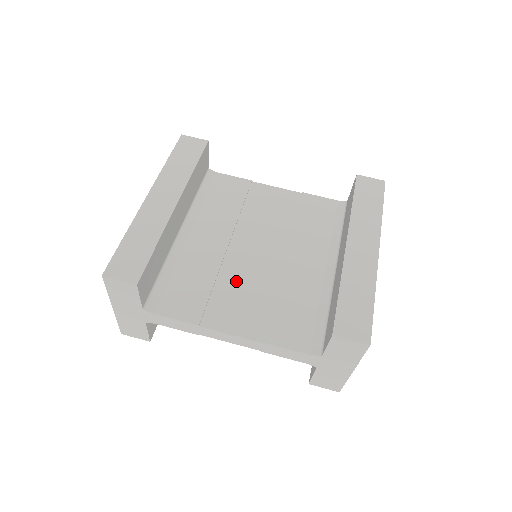
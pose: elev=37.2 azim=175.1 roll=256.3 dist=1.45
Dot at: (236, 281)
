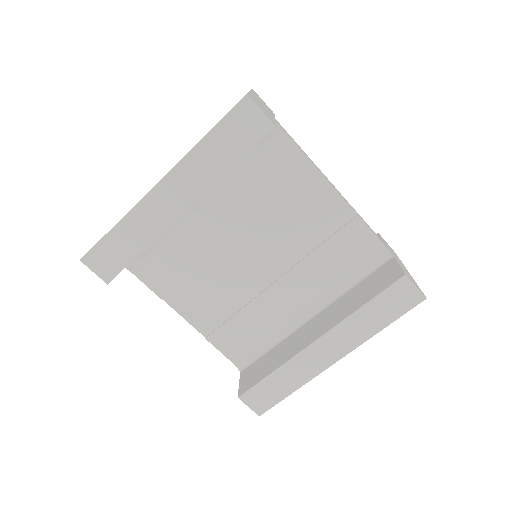
Dot at: (217, 279)
